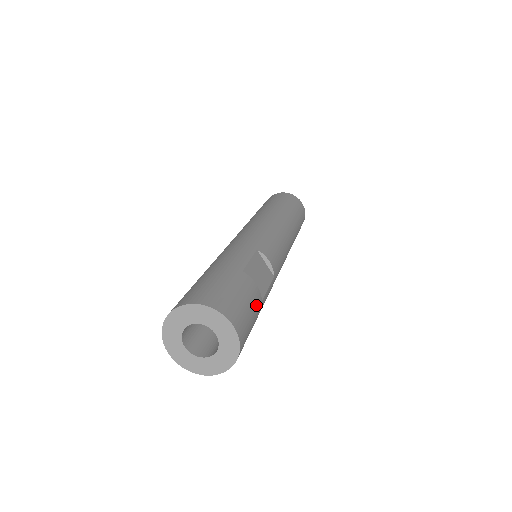
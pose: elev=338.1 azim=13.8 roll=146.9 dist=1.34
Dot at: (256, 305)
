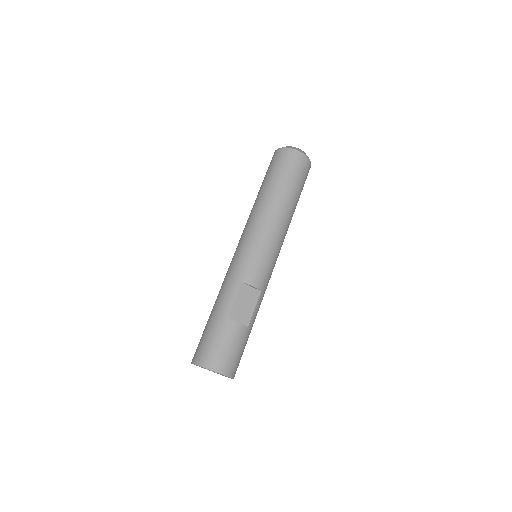
Dot at: (241, 338)
